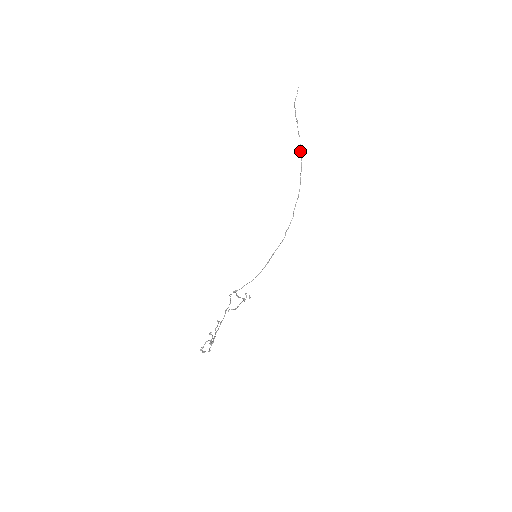
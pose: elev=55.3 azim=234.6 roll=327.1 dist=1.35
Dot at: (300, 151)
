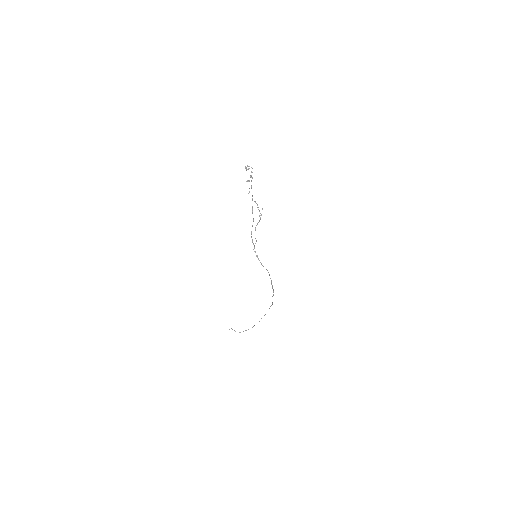
Dot at: (252, 327)
